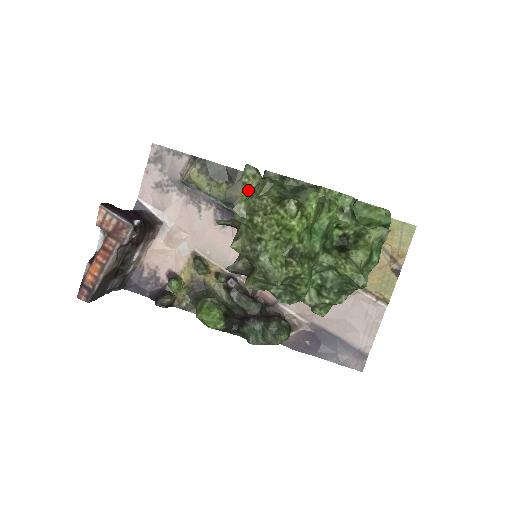
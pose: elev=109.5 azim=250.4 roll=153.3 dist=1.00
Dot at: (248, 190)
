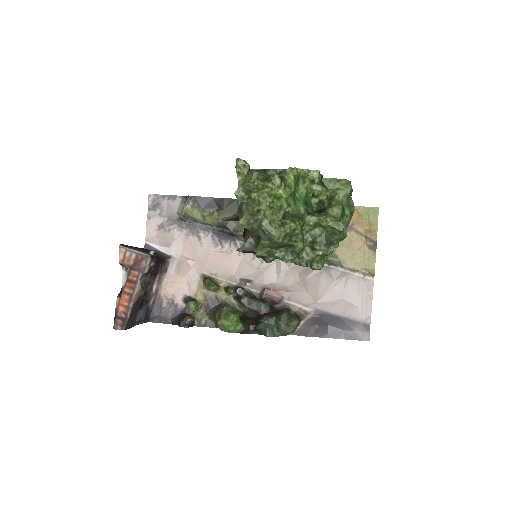
Dot at: (242, 177)
